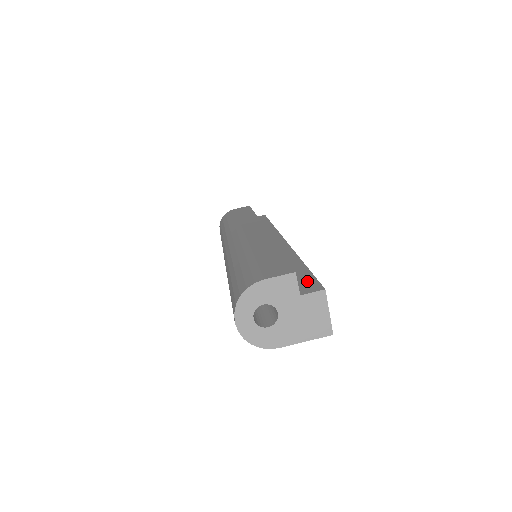
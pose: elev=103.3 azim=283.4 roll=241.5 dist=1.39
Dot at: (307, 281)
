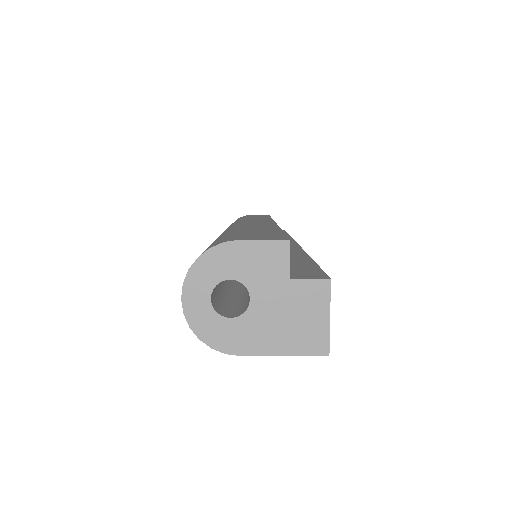
Dot at: (307, 269)
